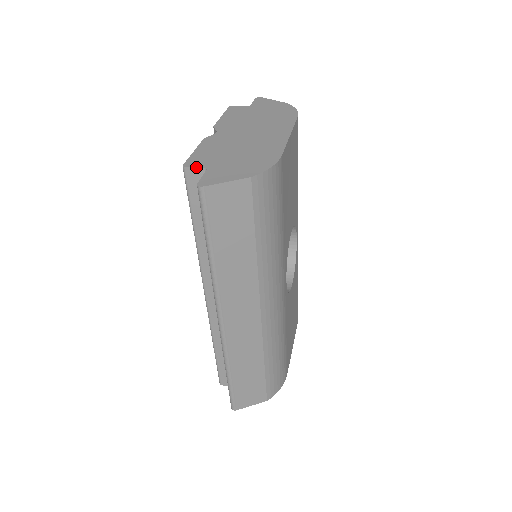
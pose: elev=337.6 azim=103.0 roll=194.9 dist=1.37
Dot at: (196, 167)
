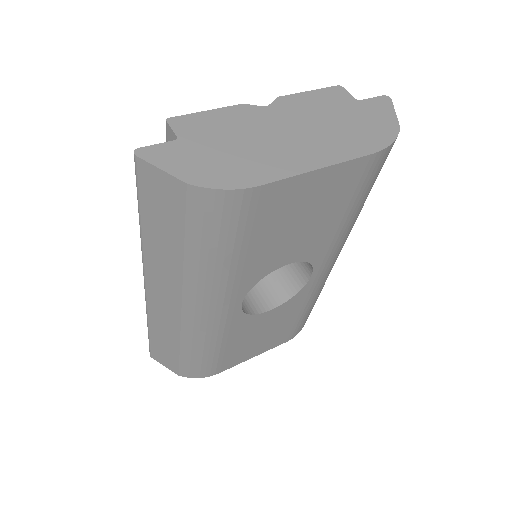
Dot at: (173, 129)
